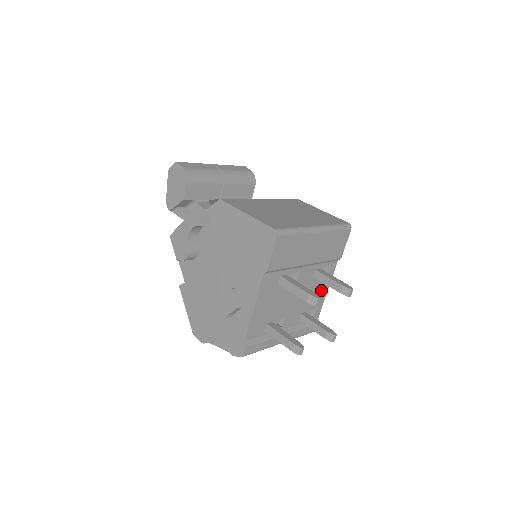
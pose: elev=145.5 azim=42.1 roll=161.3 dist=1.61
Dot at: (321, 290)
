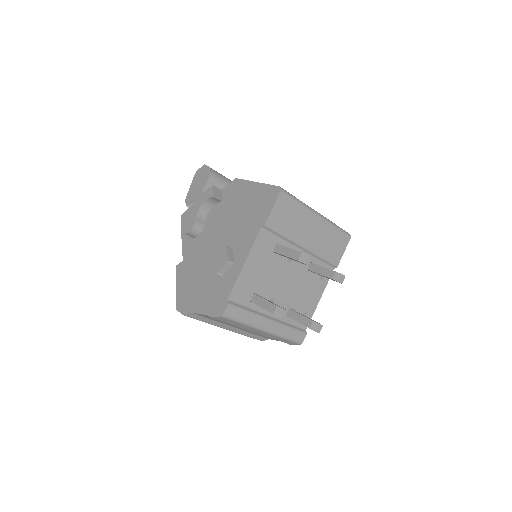
Dot at: (313, 294)
